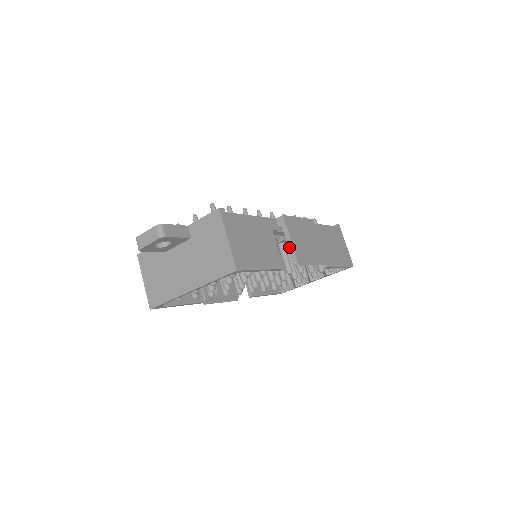
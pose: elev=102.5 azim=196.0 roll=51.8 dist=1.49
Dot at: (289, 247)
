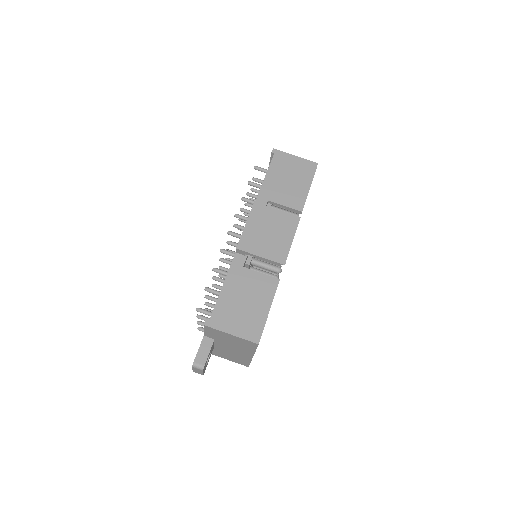
Dot at: occluded
